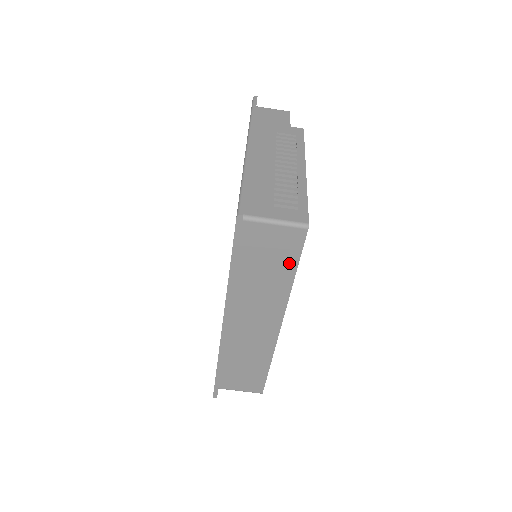
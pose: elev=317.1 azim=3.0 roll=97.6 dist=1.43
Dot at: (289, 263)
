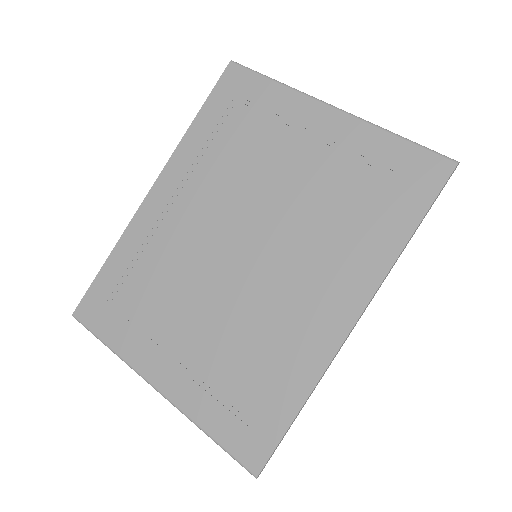
Dot at: occluded
